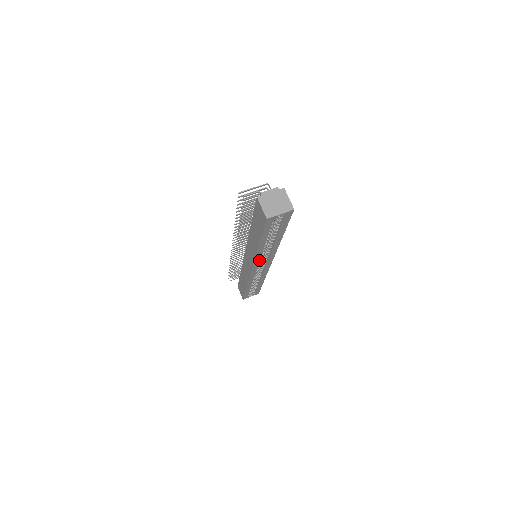
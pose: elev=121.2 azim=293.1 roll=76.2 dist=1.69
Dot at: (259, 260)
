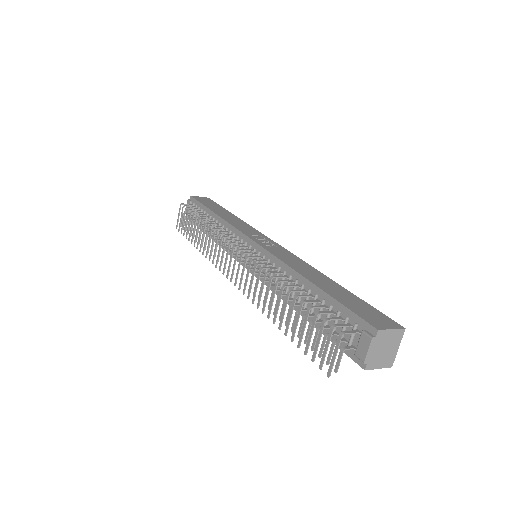
Dot at: occluded
